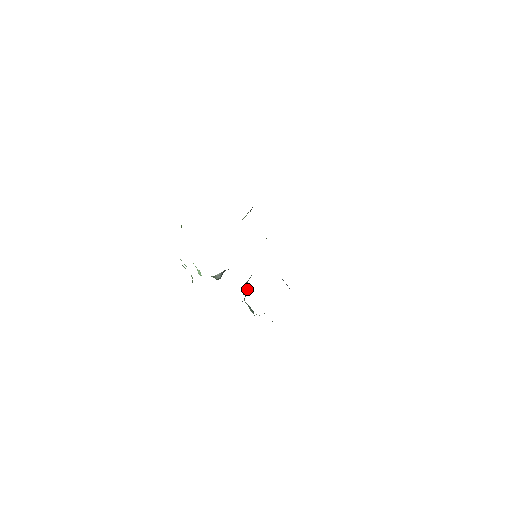
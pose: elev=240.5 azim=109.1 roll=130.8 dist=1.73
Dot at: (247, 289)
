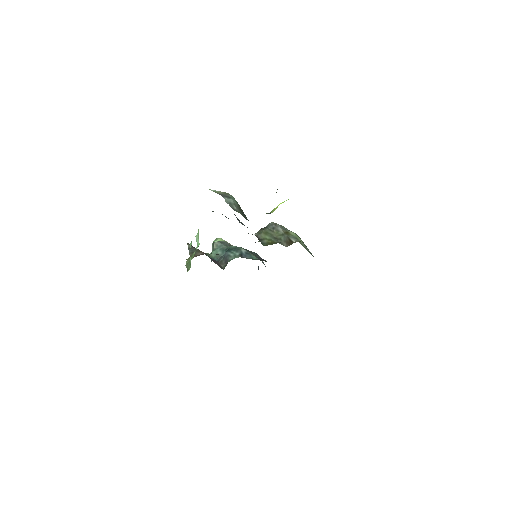
Dot at: (226, 263)
